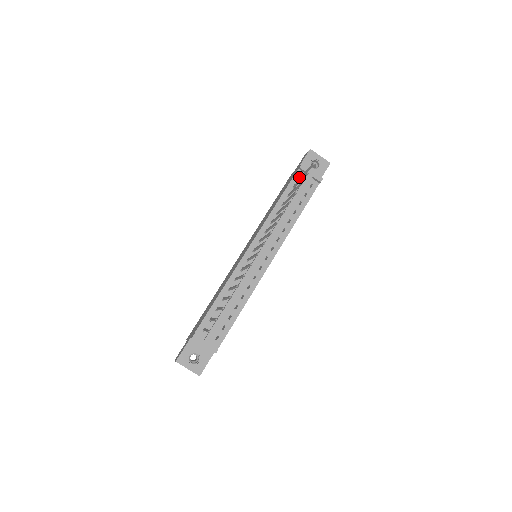
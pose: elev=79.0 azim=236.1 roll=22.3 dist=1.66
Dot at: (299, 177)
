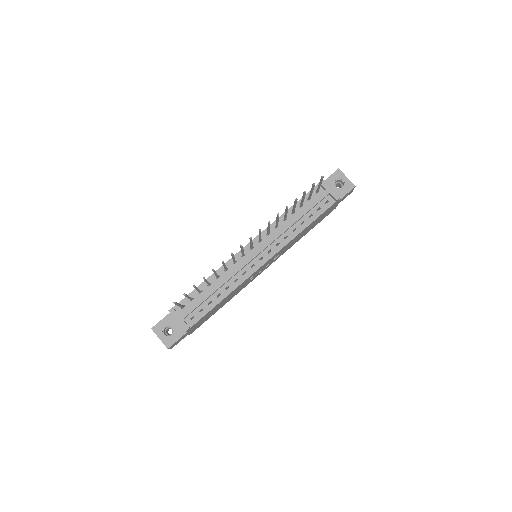
Dot at: (316, 191)
